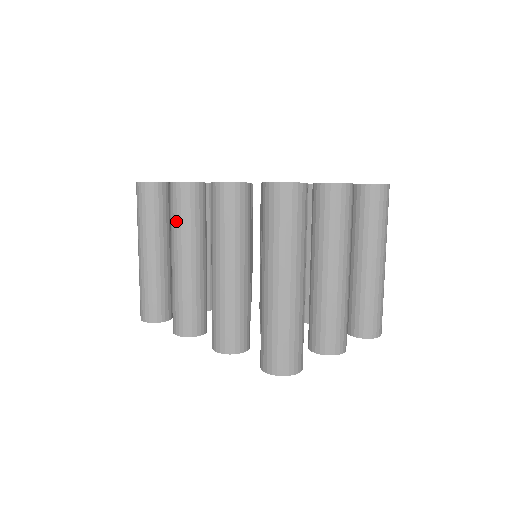
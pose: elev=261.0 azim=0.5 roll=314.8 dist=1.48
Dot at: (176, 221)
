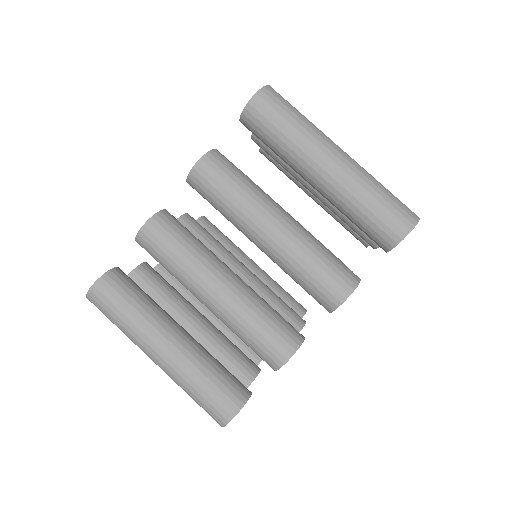
Dot at: (181, 254)
